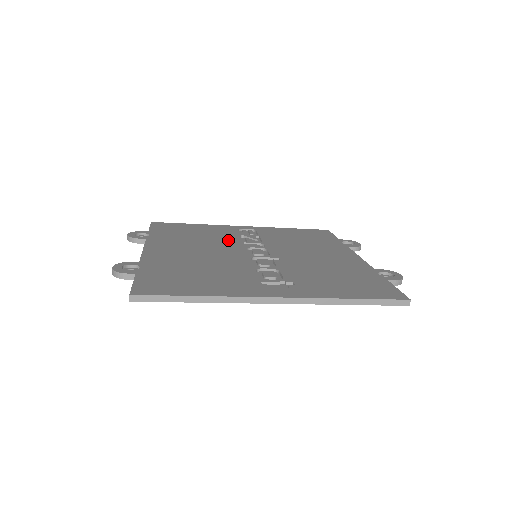
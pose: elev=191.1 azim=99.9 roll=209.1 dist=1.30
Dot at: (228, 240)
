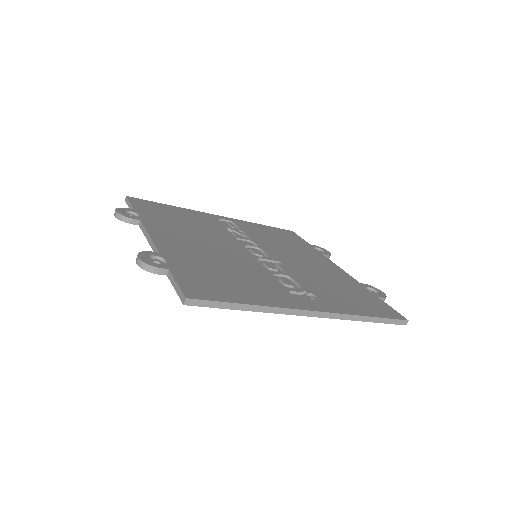
Dot at: (220, 233)
